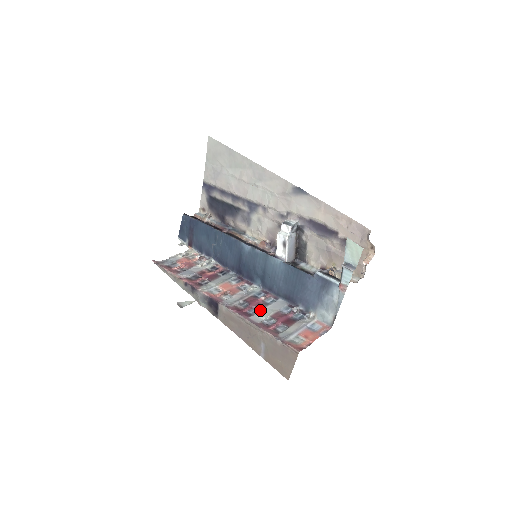
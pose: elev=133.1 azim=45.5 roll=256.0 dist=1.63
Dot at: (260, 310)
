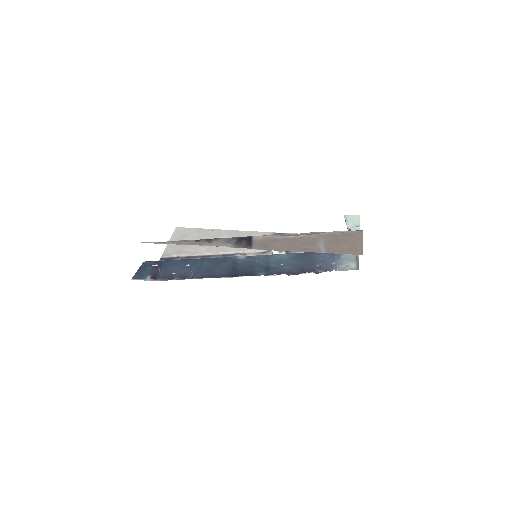
Dot at: occluded
